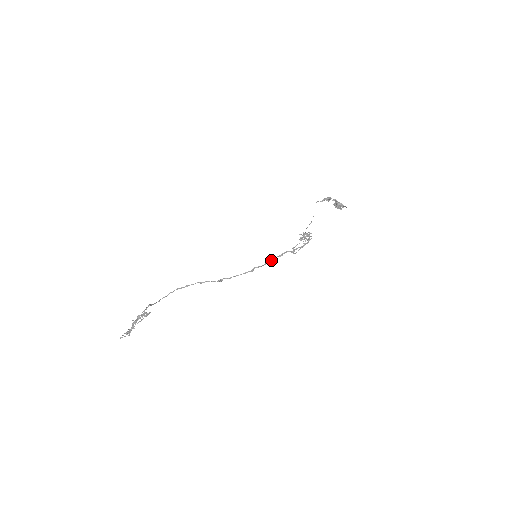
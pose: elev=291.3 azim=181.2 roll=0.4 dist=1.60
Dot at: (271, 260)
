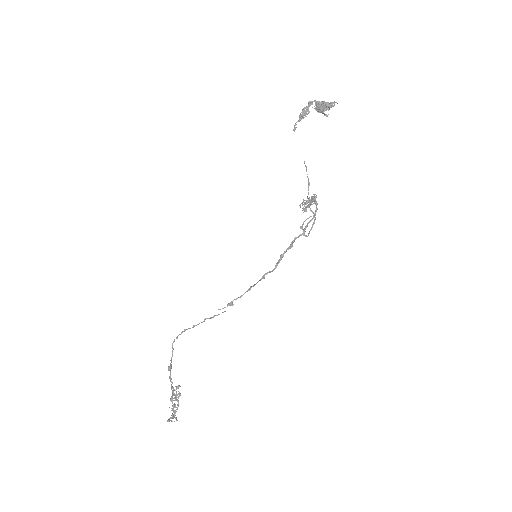
Dot at: (281, 259)
